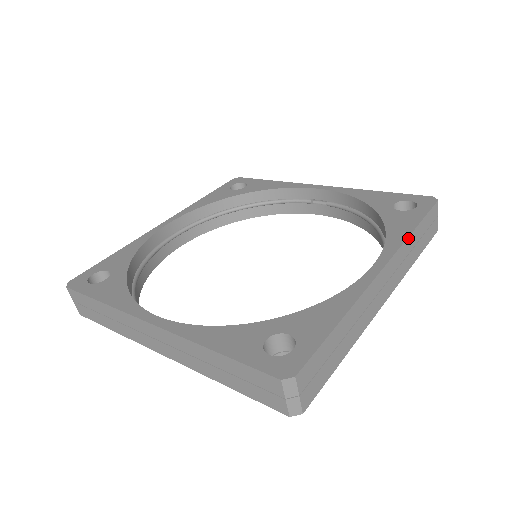
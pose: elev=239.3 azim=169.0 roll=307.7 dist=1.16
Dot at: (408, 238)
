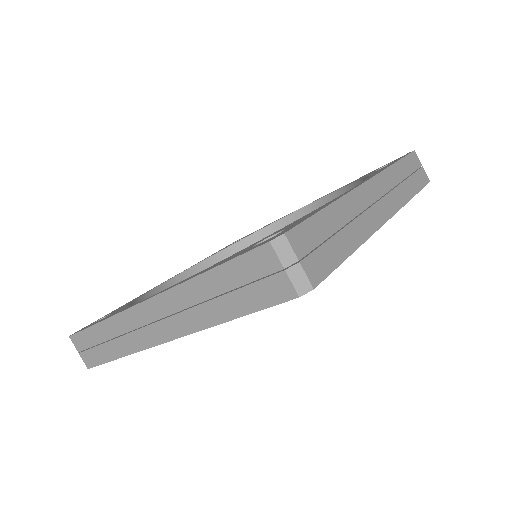
Dot at: (390, 167)
